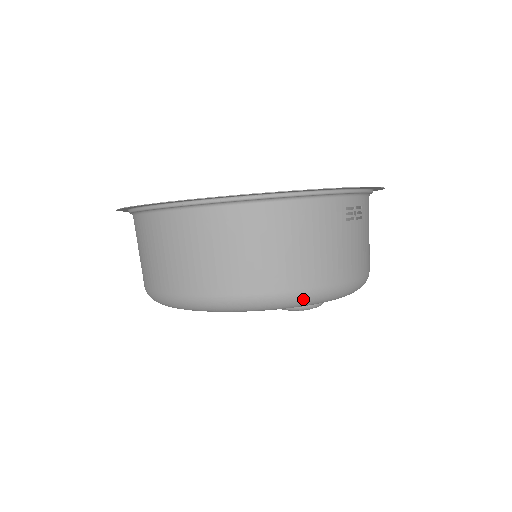
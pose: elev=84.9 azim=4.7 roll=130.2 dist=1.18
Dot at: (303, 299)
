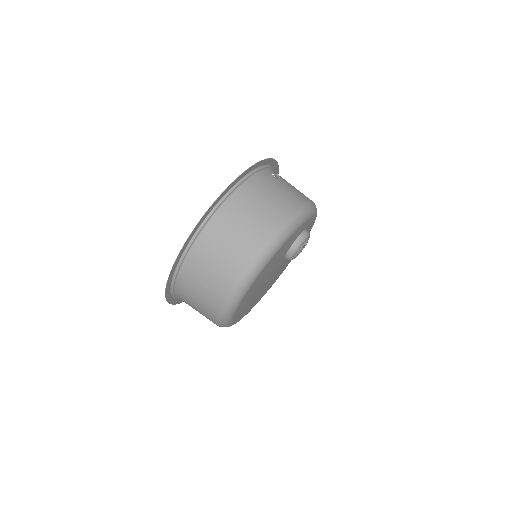
Dot at: (296, 218)
